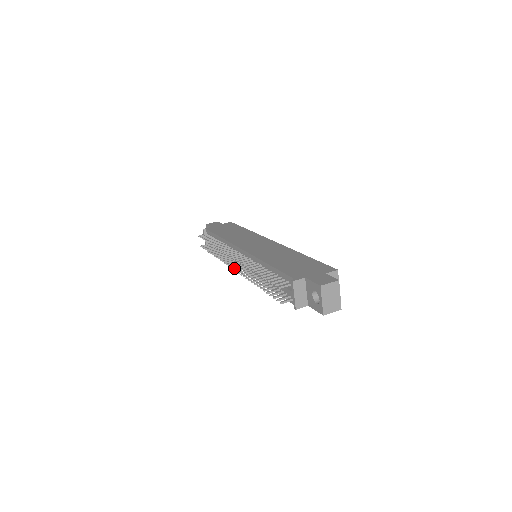
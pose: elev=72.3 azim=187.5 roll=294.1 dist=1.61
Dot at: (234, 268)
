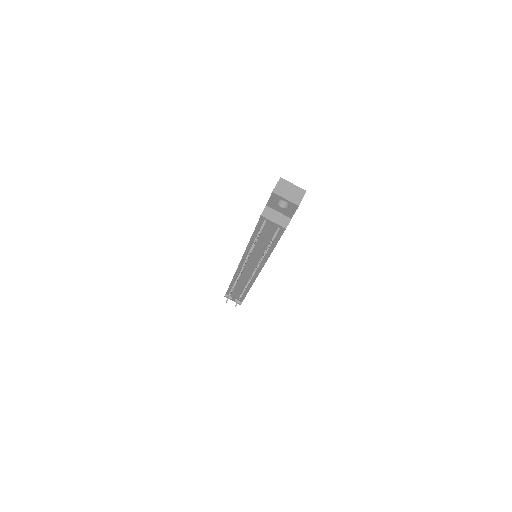
Dot at: occluded
